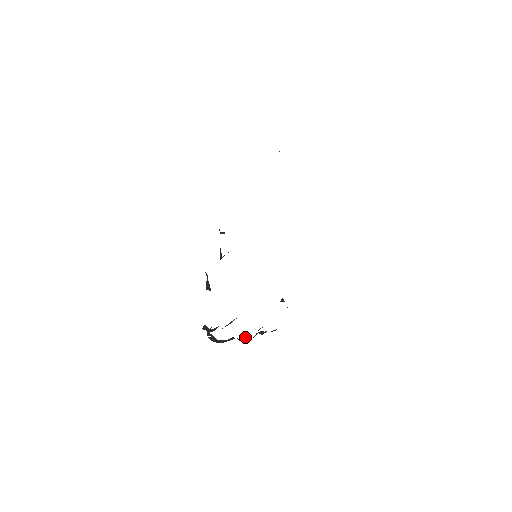
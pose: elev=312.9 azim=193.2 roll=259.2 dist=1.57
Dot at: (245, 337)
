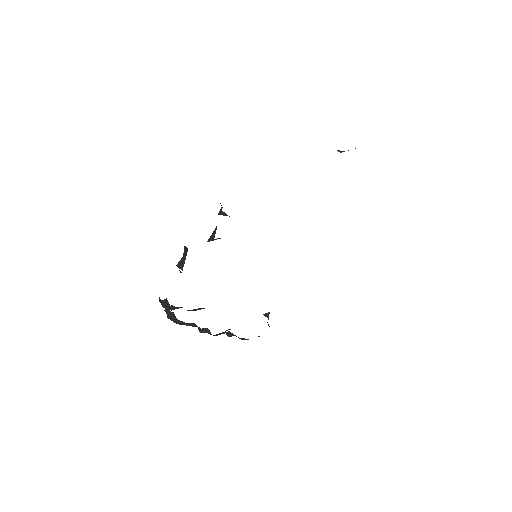
Dot at: (208, 330)
